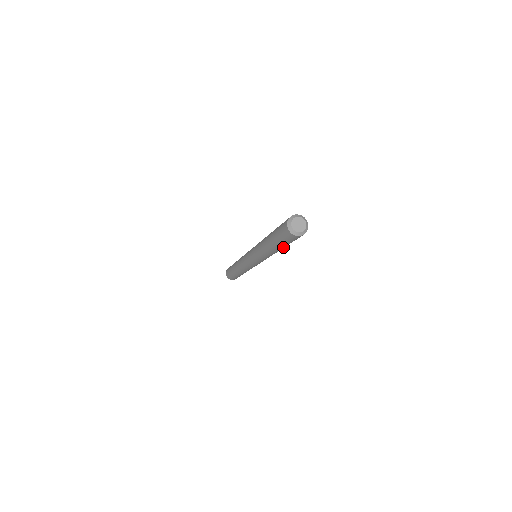
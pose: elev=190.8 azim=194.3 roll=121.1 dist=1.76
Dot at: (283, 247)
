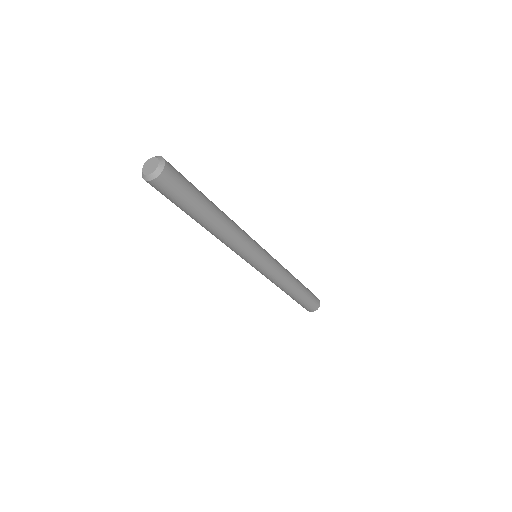
Dot at: (194, 216)
